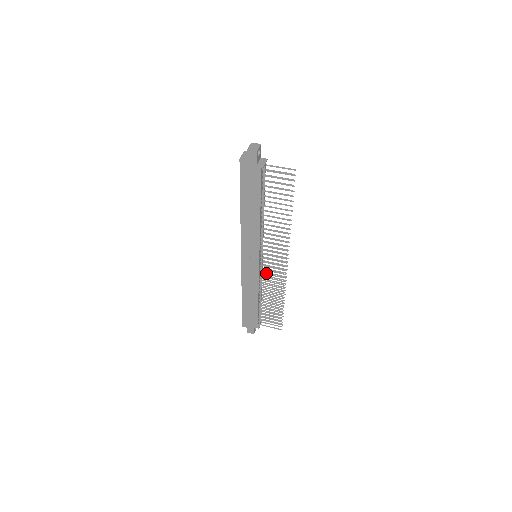
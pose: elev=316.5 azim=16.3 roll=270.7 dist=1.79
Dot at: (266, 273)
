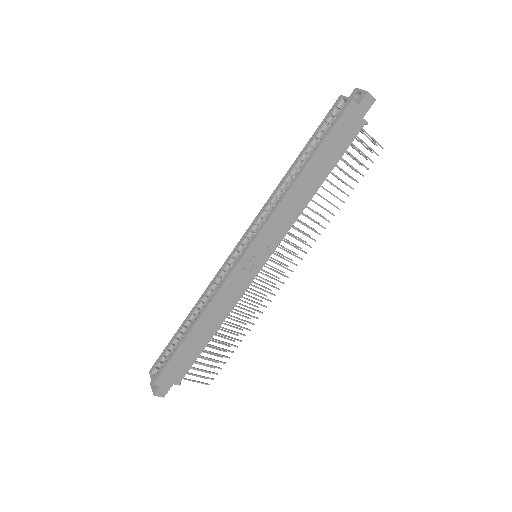
Dot at: occluded
